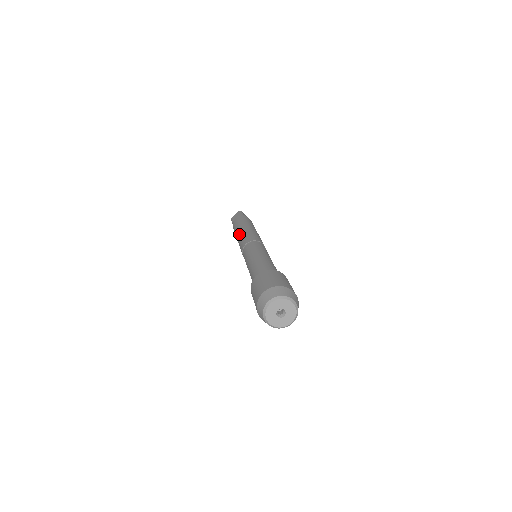
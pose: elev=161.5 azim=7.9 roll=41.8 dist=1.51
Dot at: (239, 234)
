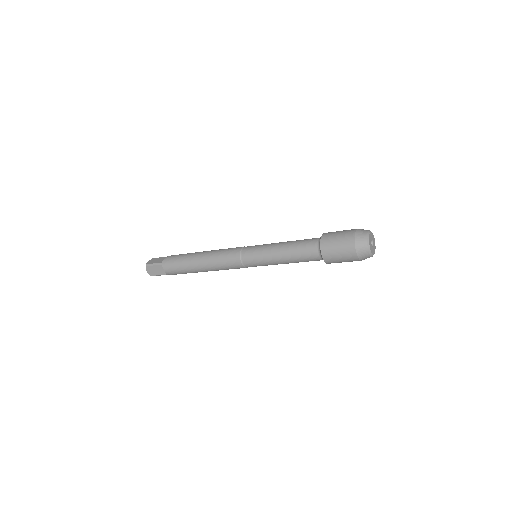
Dot at: (208, 253)
